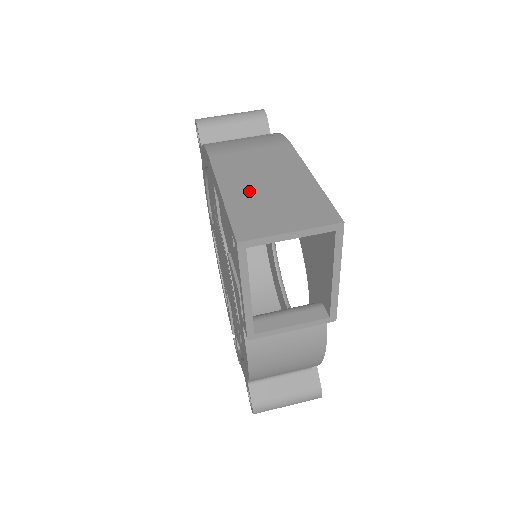
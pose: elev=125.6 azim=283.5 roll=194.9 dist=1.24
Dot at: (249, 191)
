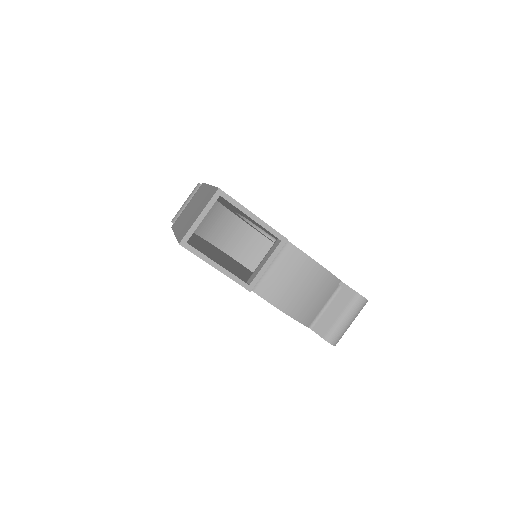
Dot at: (185, 221)
